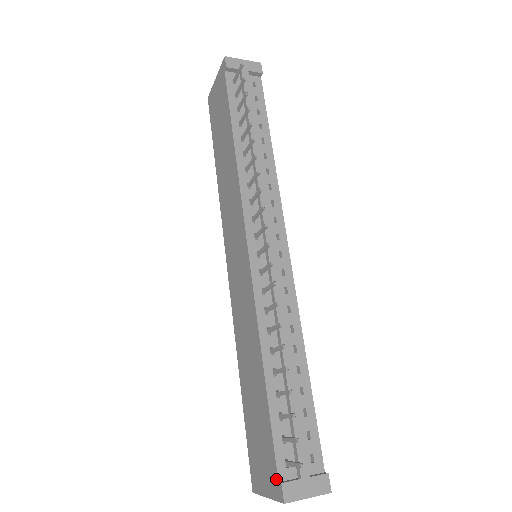
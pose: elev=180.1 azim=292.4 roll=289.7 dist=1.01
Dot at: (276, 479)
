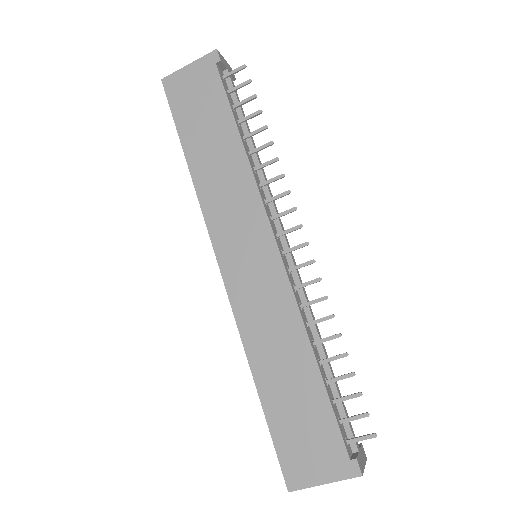
Dot at: (346, 458)
